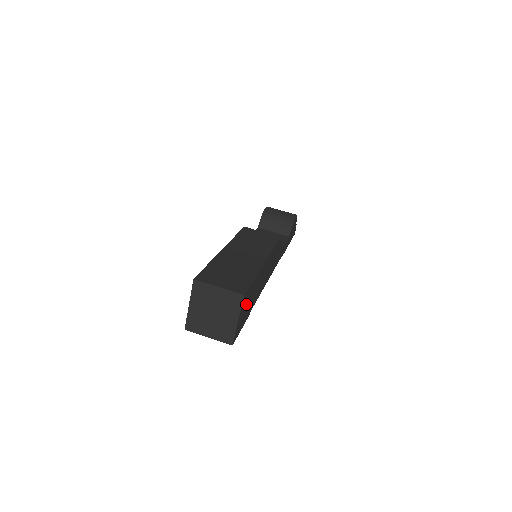
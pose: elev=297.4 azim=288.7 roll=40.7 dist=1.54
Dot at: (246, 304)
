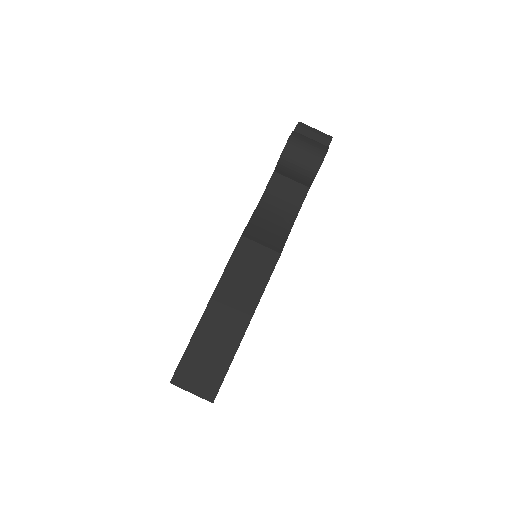
Dot at: occluded
